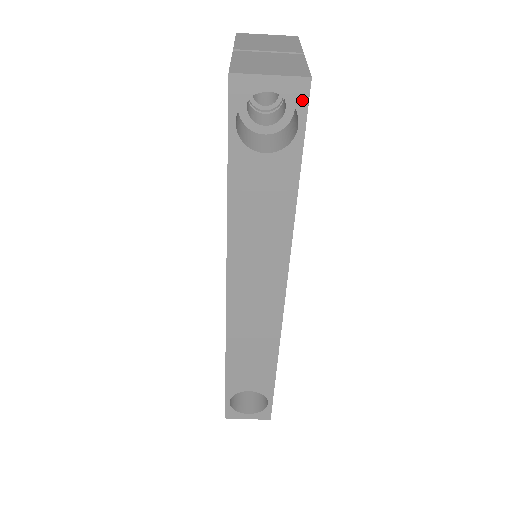
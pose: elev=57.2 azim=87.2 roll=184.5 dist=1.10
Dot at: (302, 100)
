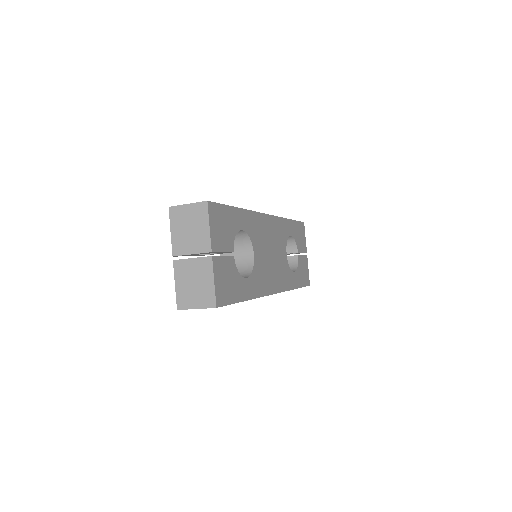
Dot at: occluded
